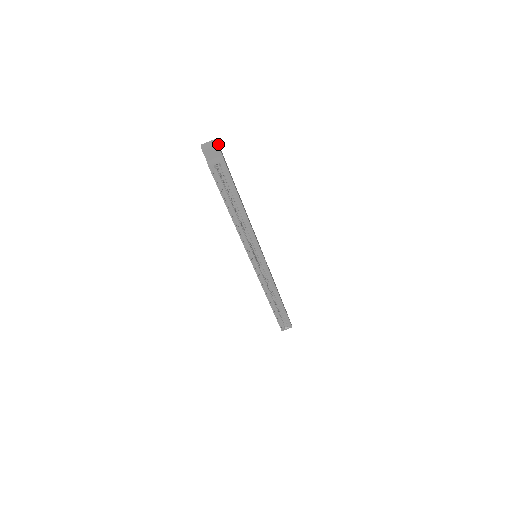
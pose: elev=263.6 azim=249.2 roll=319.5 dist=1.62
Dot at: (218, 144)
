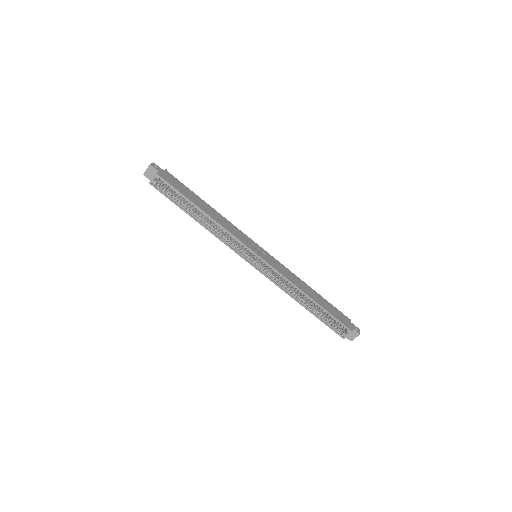
Dot at: (156, 165)
